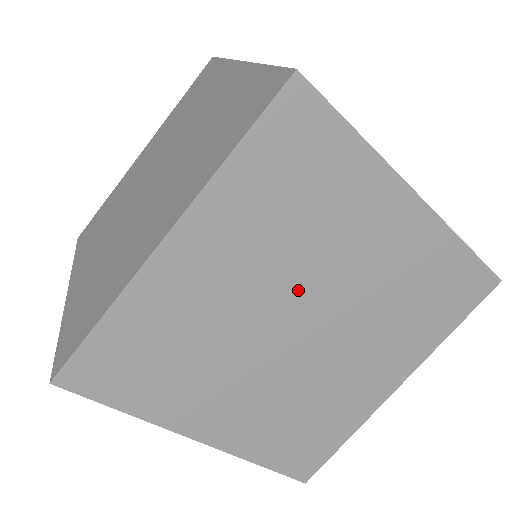
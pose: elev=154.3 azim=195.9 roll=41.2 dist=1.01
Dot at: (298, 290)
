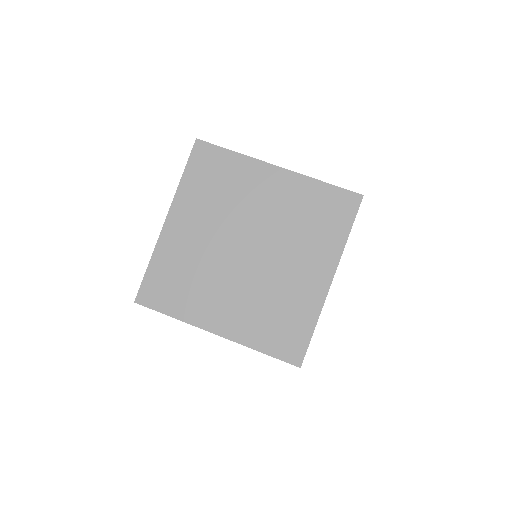
Dot at: (236, 230)
